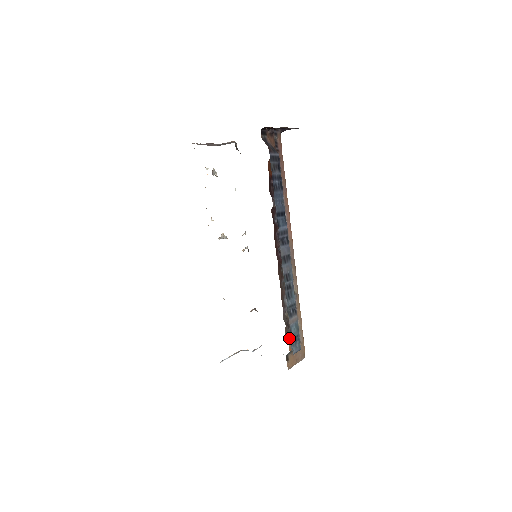
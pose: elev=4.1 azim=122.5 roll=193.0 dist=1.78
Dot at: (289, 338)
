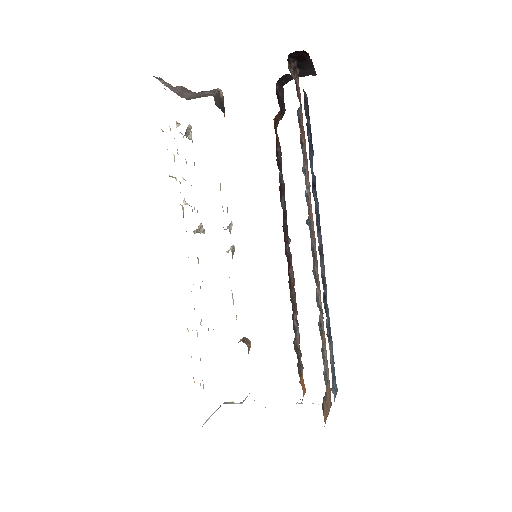
Dot at: (300, 378)
